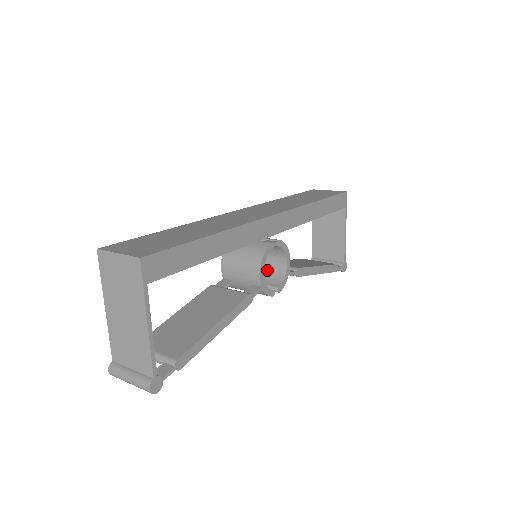
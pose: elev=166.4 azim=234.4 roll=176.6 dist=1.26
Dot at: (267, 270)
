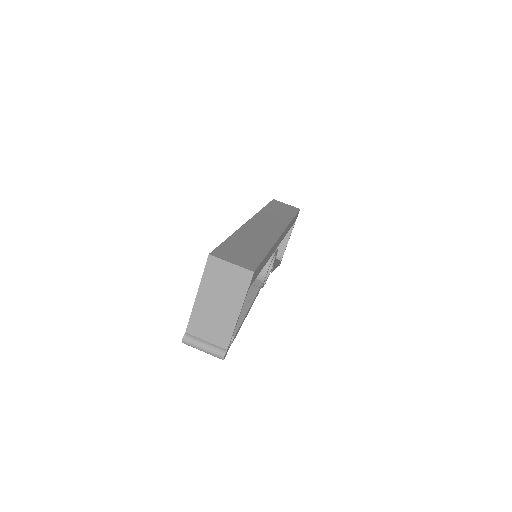
Dot at: occluded
